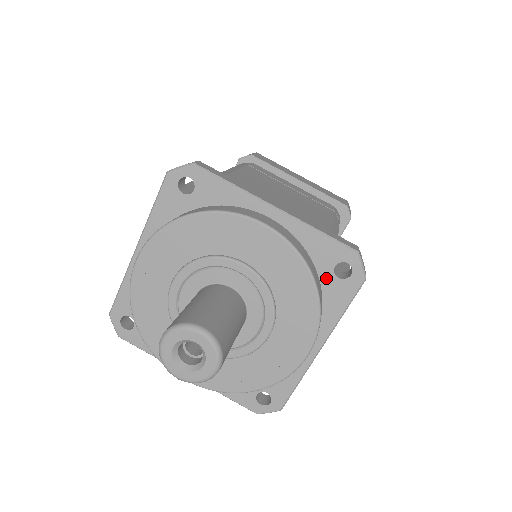
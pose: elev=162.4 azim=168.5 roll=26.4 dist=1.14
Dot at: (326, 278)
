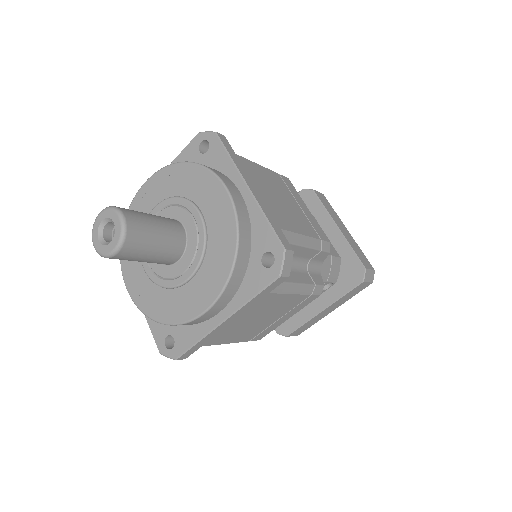
Dot at: (254, 260)
